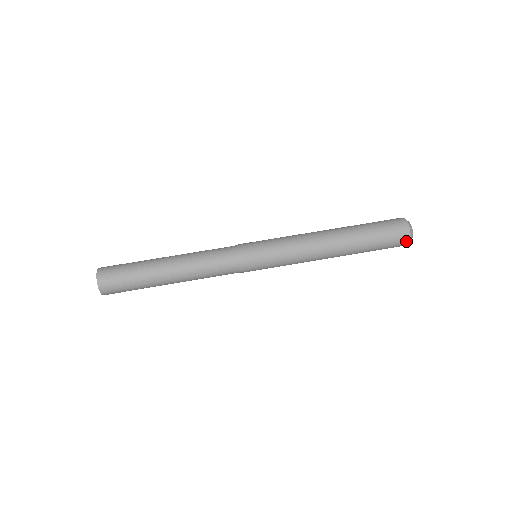
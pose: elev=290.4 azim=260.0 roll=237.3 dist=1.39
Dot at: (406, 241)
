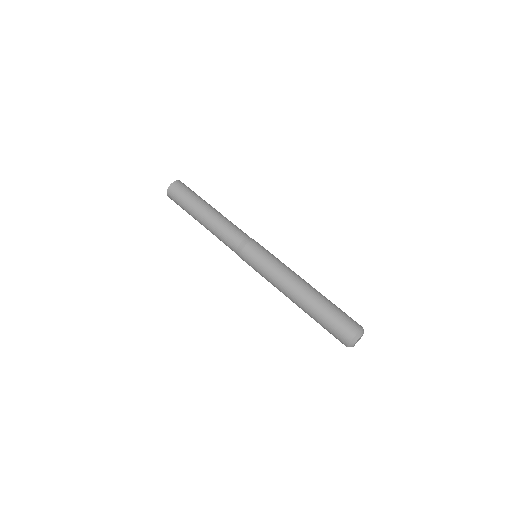
Dot at: (350, 336)
